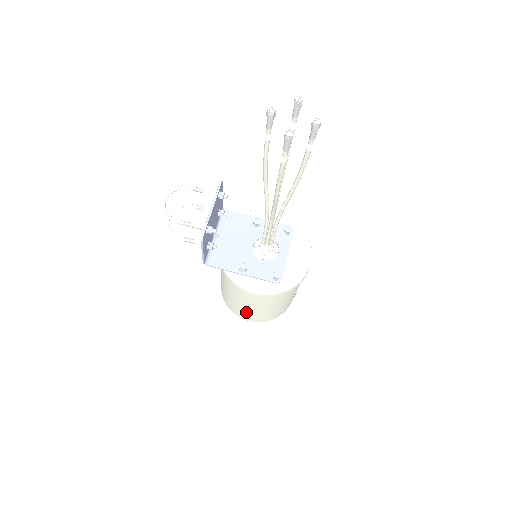
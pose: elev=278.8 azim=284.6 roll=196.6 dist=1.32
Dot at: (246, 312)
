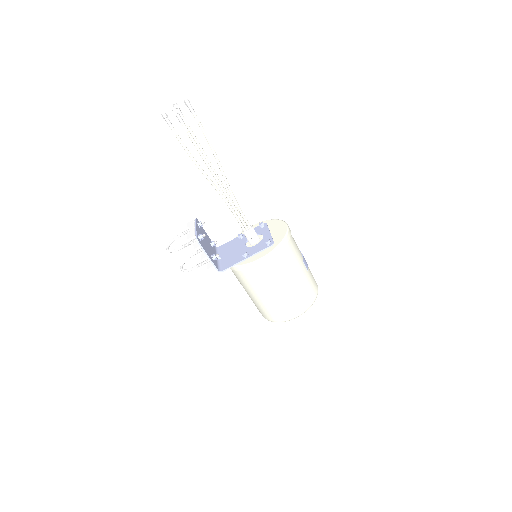
Dot at: (282, 303)
